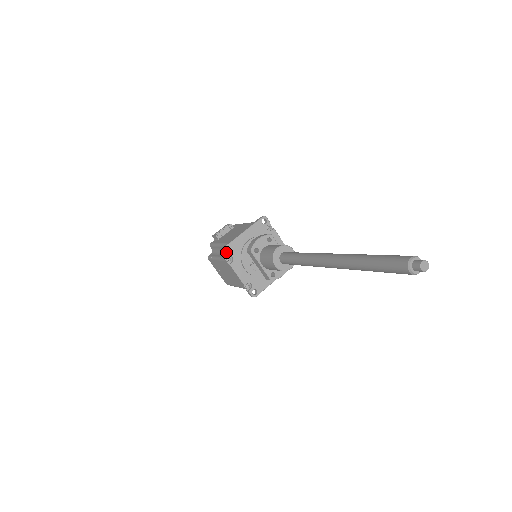
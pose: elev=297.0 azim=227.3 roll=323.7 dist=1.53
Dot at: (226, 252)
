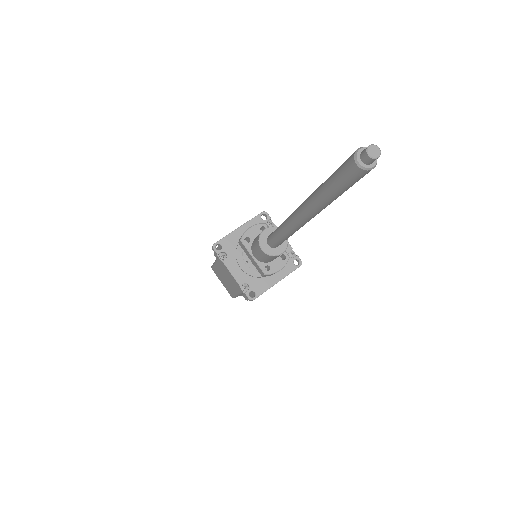
Dot at: occluded
